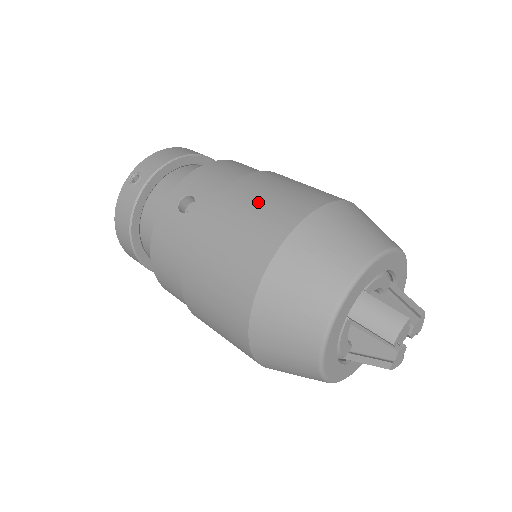
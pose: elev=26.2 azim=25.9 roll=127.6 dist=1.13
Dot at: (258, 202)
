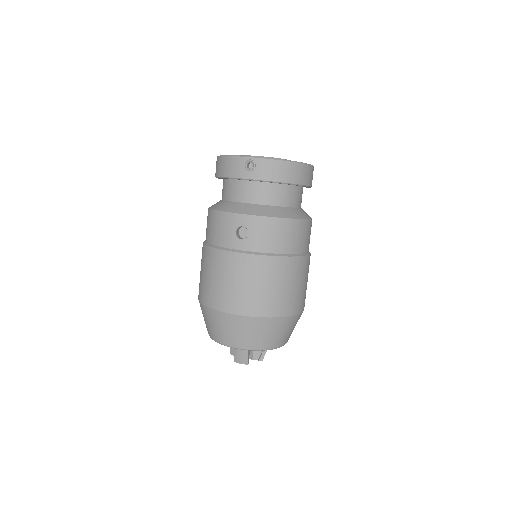
Dot at: (258, 285)
